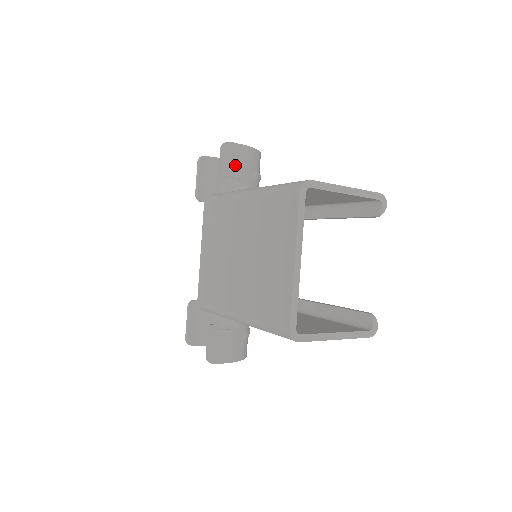
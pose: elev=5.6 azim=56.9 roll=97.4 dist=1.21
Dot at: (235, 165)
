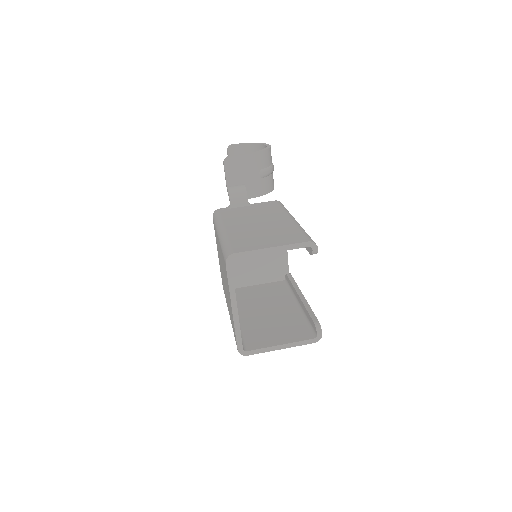
Dot at: (238, 174)
